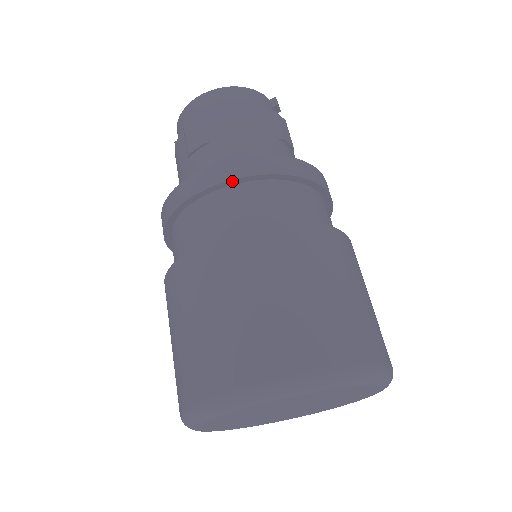
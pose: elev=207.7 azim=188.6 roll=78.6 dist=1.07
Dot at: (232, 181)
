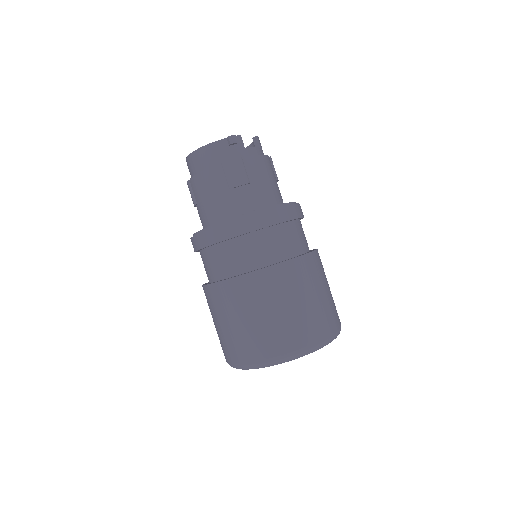
Dot at: occluded
